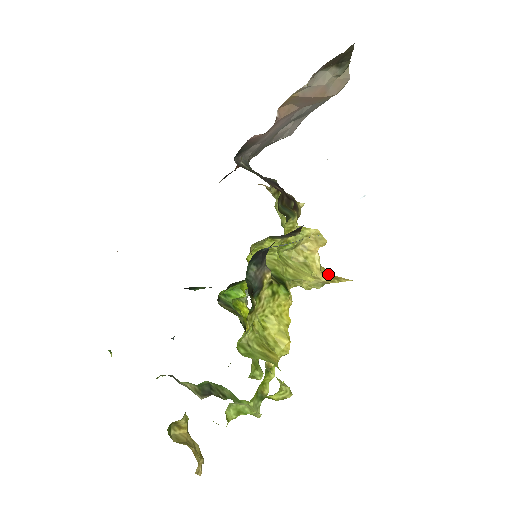
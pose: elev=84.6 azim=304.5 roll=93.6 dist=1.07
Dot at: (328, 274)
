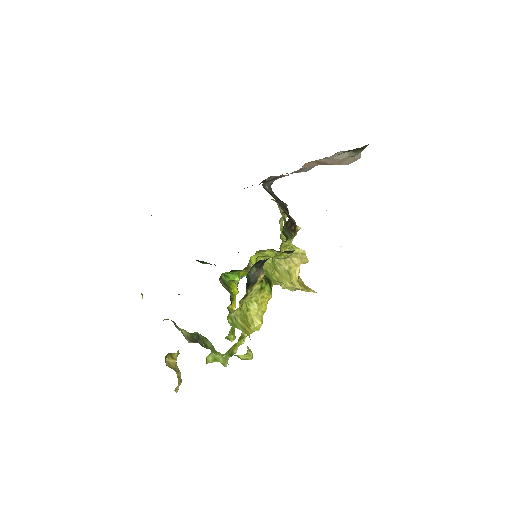
Dot at: (302, 283)
